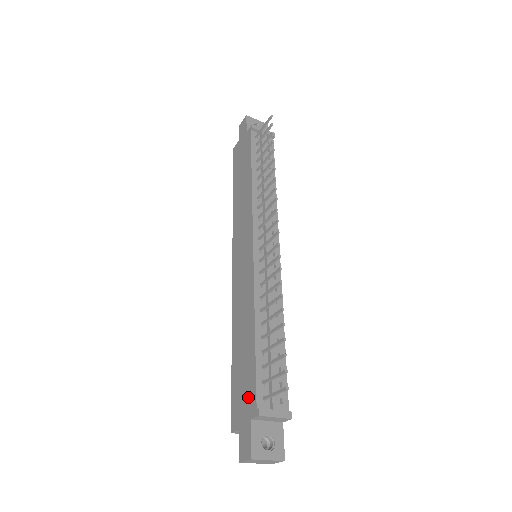
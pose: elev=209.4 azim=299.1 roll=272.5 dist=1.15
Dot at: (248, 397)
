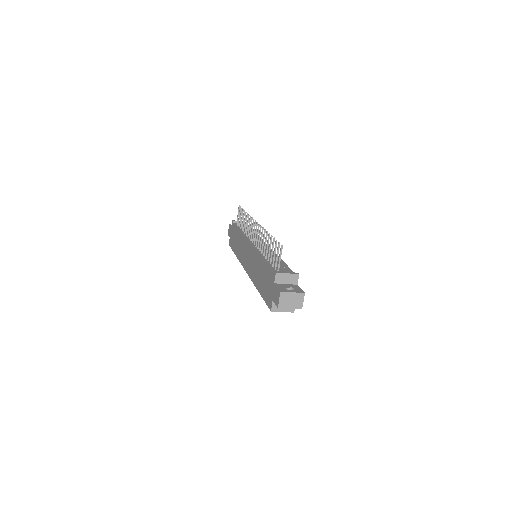
Dot at: (270, 281)
